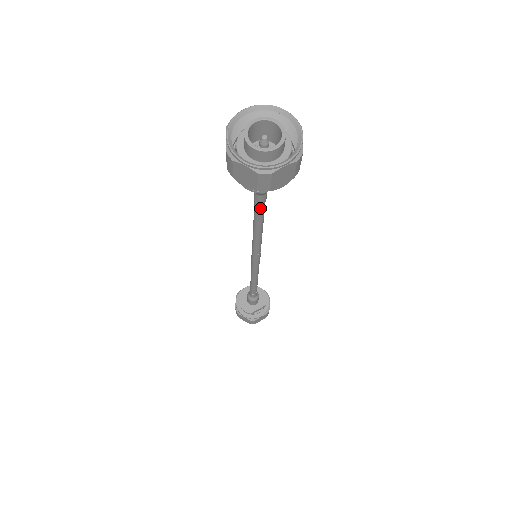
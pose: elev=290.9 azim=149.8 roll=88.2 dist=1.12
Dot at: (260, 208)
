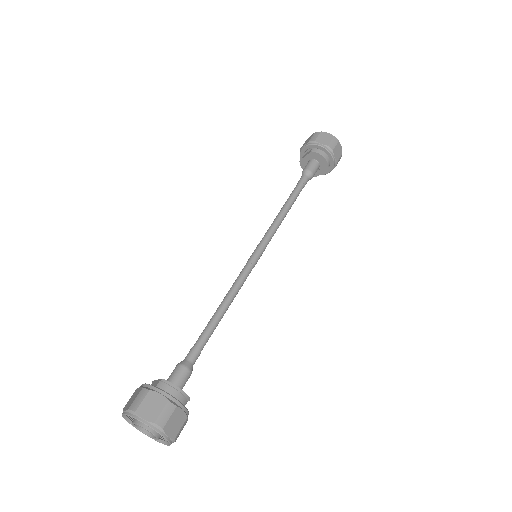
Dot at: (203, 345)
